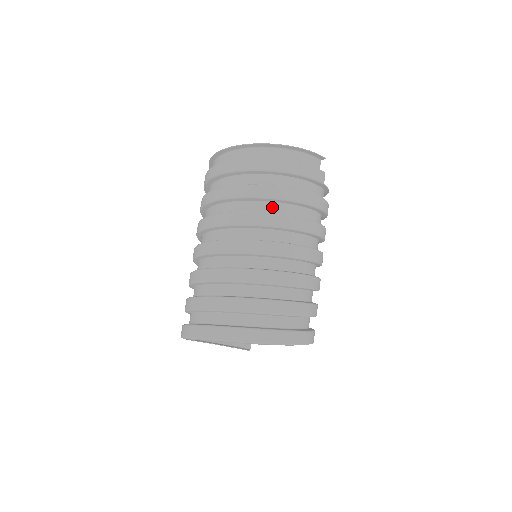
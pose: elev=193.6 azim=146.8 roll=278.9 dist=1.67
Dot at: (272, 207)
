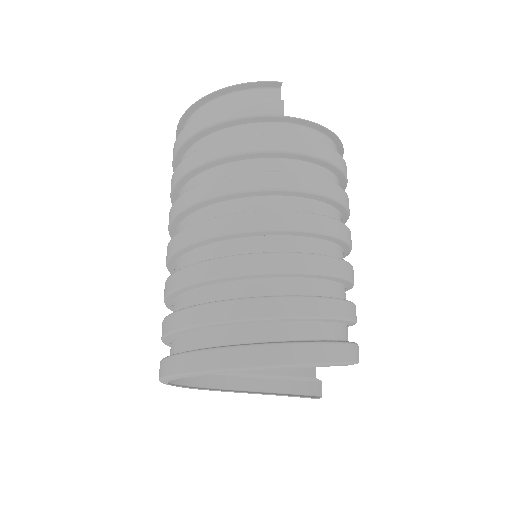
Dot at: (206, 178)
